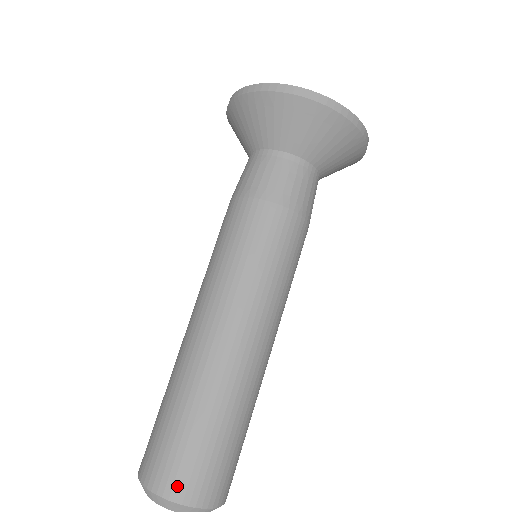
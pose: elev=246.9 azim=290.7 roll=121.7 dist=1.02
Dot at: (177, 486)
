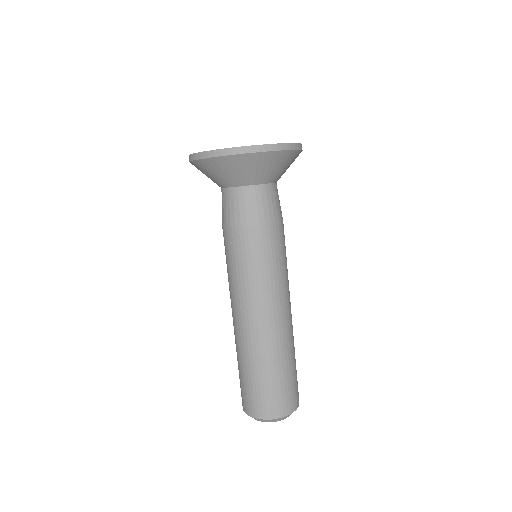
Dot at: (265, 411)
